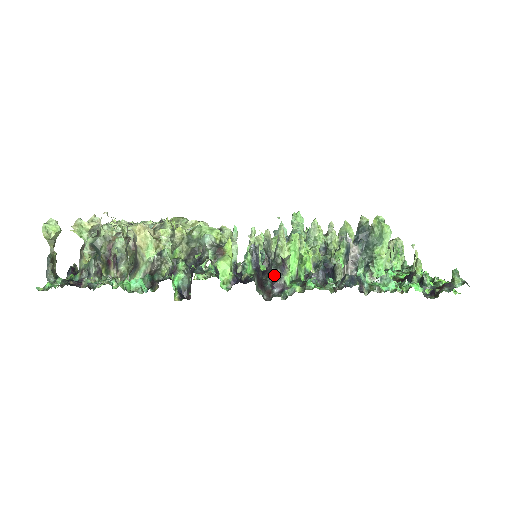
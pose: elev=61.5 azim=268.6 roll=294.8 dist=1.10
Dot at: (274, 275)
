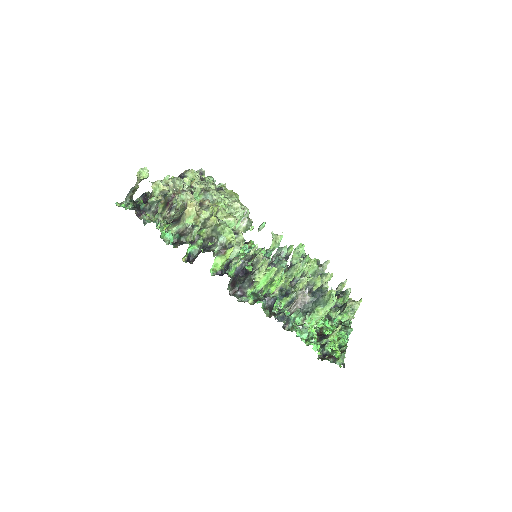
Dot at: (244, 284)
